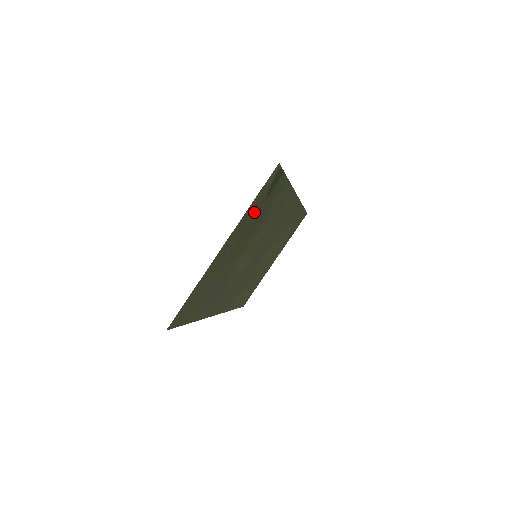
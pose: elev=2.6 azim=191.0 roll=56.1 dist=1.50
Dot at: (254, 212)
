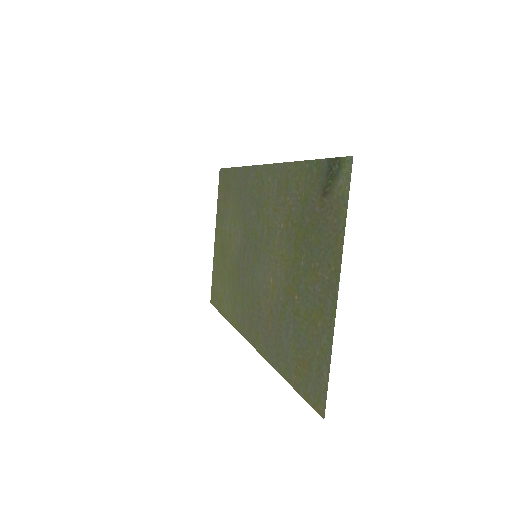
Dot at: (324, 226)
